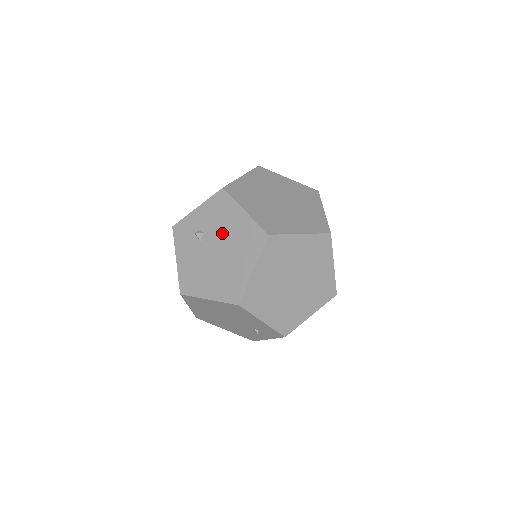
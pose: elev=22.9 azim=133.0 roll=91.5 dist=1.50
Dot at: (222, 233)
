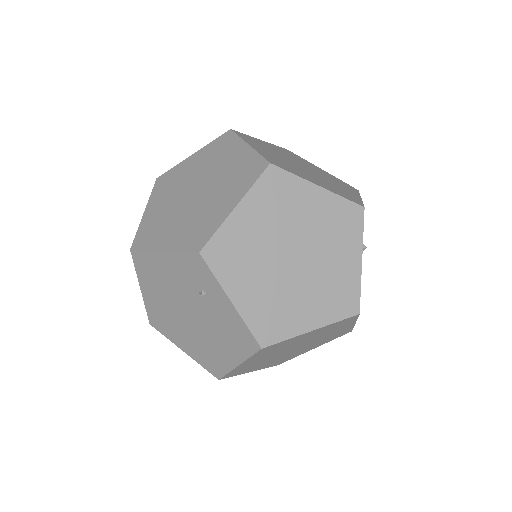
Dot at: occluded
